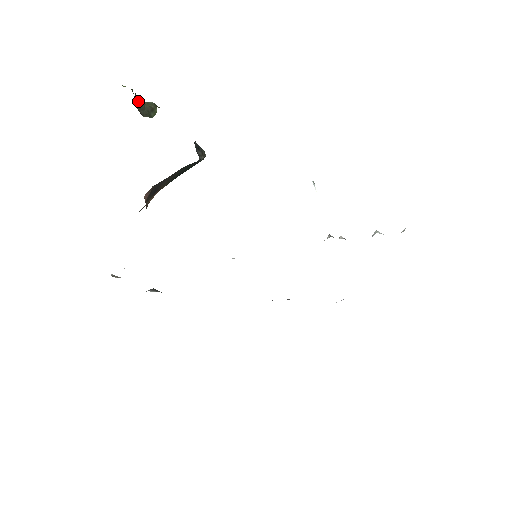
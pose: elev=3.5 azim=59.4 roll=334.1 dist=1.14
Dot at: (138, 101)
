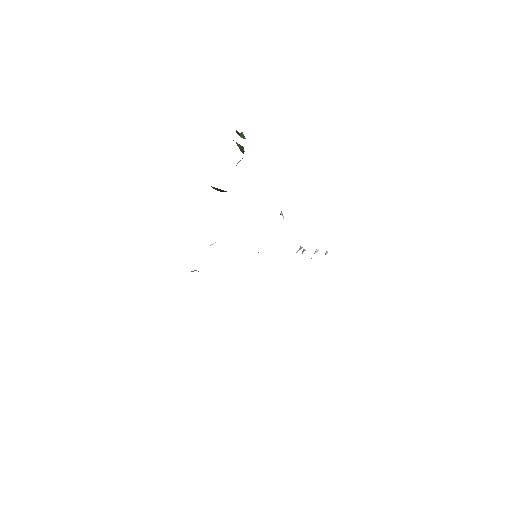
Dot at: occluded
